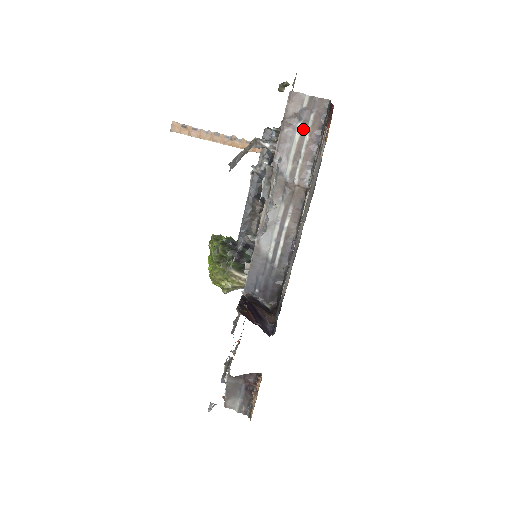
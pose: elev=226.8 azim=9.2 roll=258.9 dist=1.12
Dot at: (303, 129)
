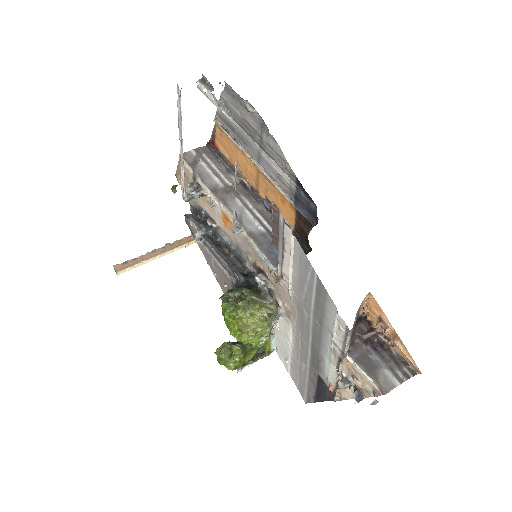
Dot at: (205, 162)
